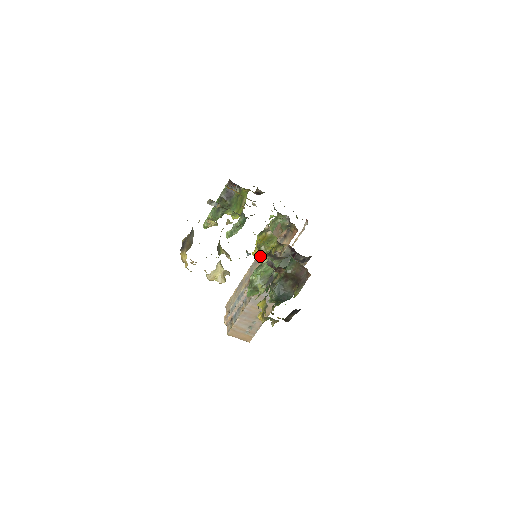
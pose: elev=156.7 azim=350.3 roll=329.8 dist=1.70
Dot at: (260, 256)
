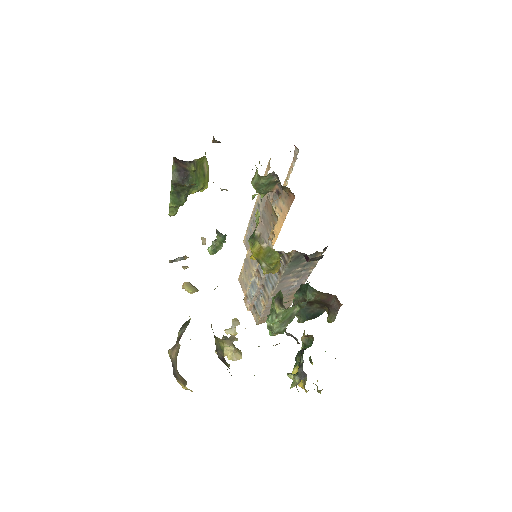
Dot at: (264, 273)
